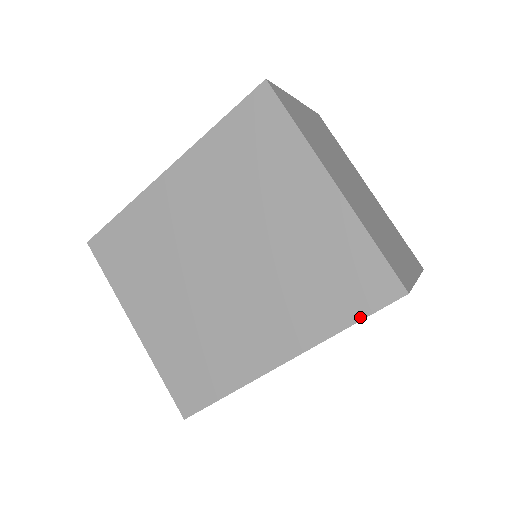
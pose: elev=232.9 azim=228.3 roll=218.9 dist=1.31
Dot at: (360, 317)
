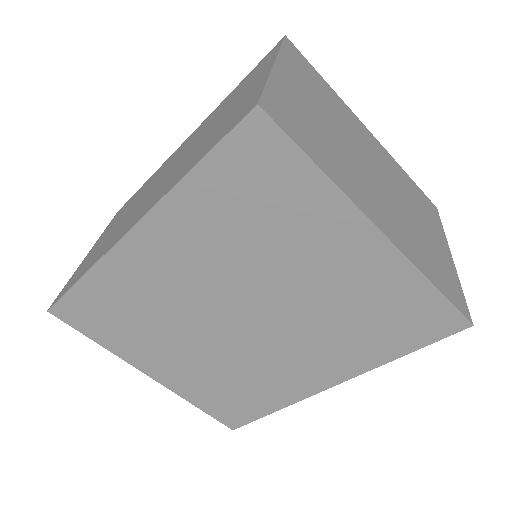
Dot at: (417, 348)
